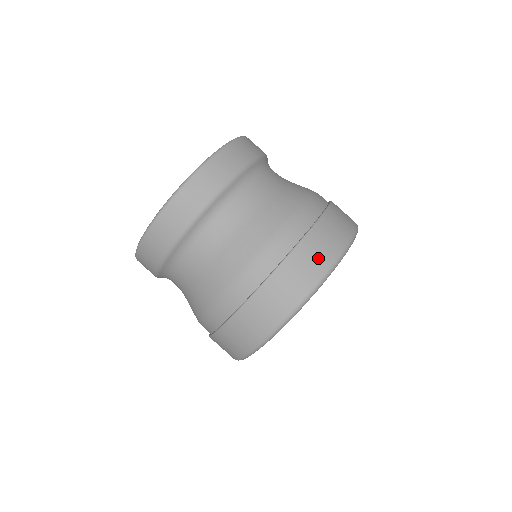
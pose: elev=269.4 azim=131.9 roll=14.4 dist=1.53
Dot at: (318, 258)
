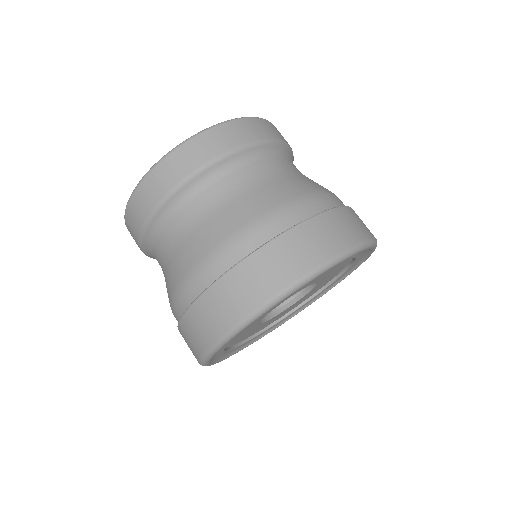
Dot at: (238, 300)
